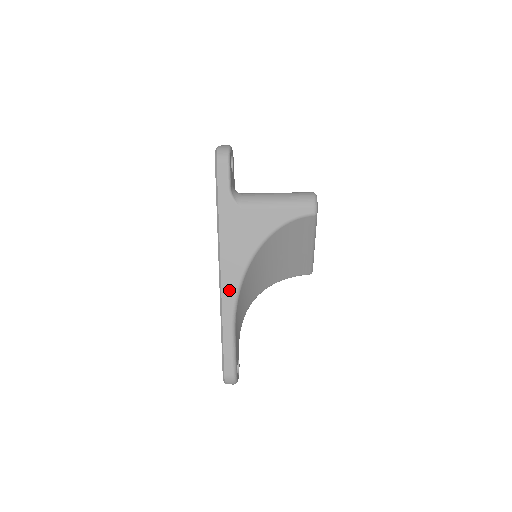
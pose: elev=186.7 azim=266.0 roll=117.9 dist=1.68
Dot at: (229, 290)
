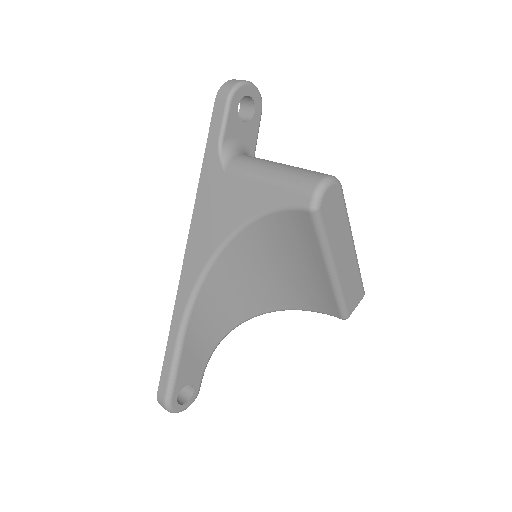
Dot at: (187, 283)
